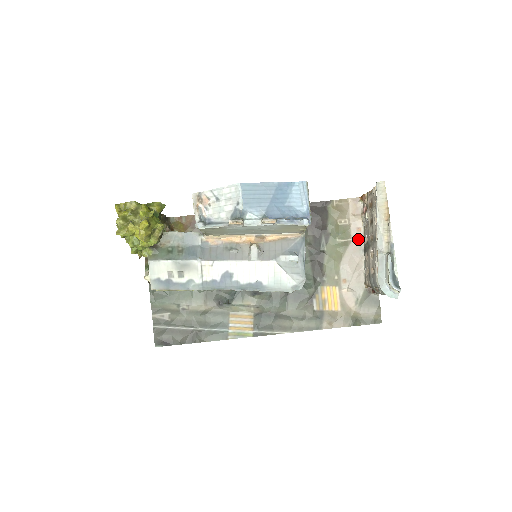
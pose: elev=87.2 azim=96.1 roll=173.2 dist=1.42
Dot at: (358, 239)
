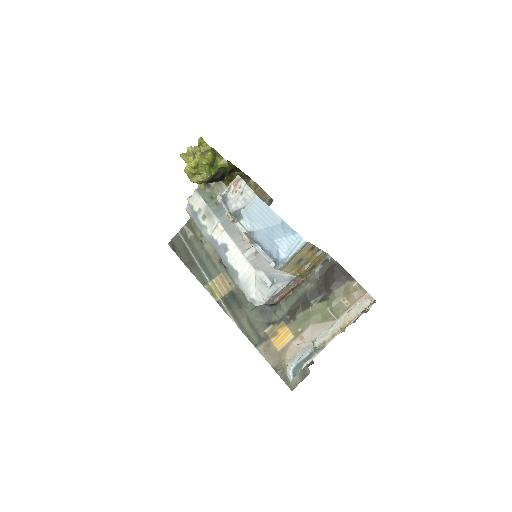
Dot at: occluded
